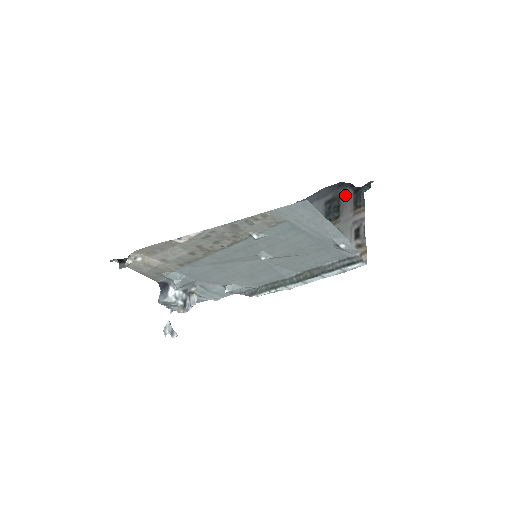
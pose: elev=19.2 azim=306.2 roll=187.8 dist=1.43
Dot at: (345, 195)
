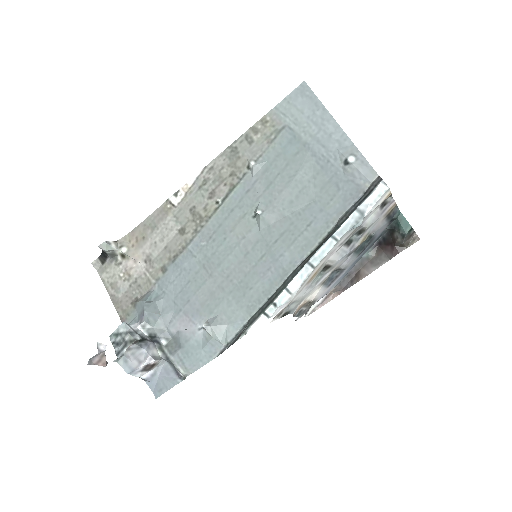
Dot at: (380, 231)
